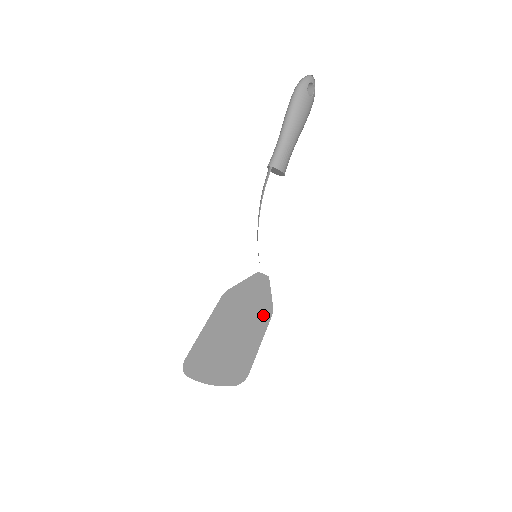
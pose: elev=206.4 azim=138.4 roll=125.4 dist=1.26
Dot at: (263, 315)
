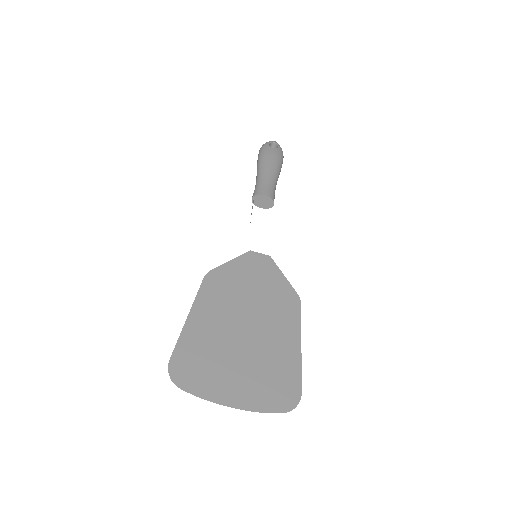
Dot at: (285, 303)
